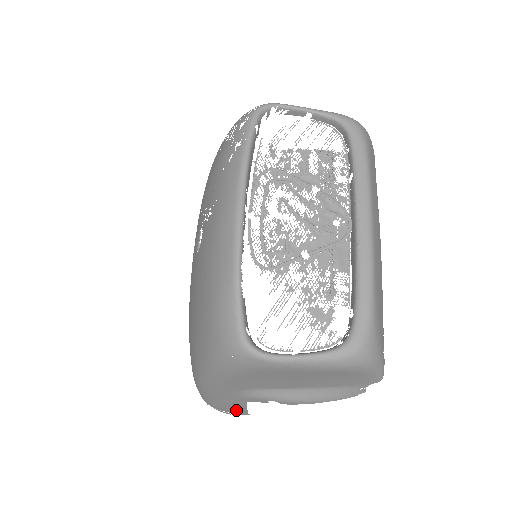
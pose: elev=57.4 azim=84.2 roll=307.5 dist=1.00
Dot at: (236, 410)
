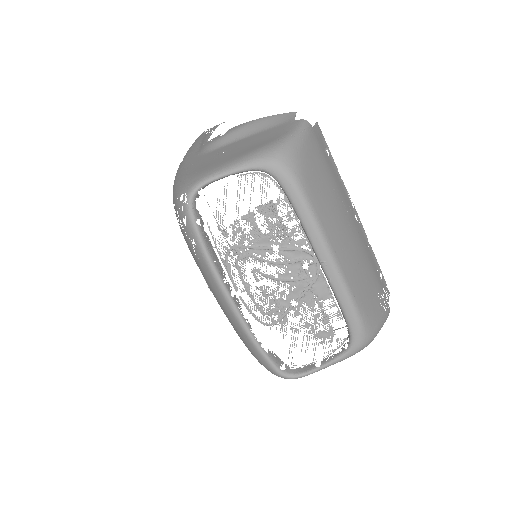
Dot at: occluded
